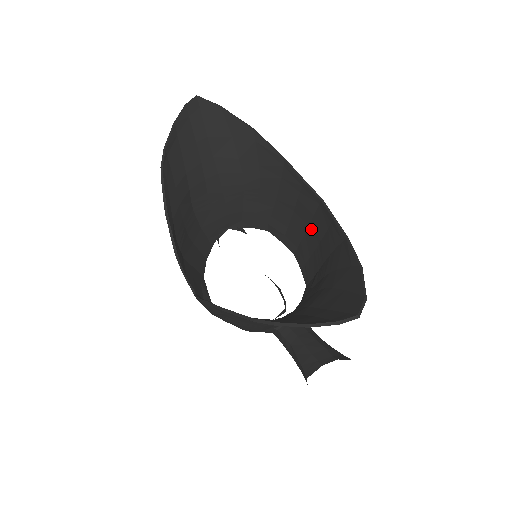
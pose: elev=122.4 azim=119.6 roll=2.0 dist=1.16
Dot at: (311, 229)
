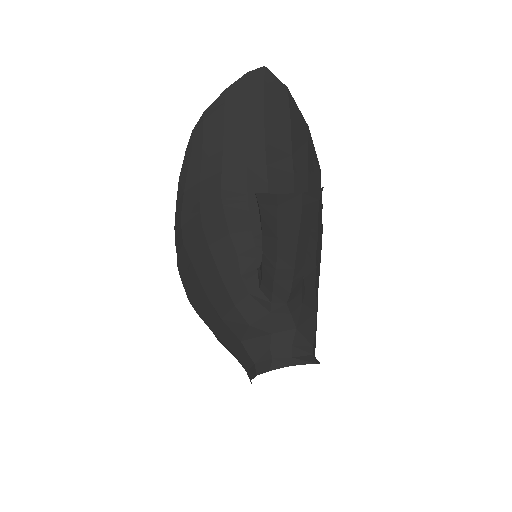
Dot at: occluded
